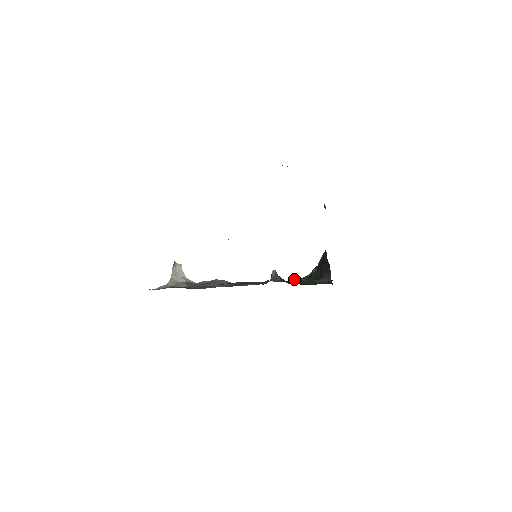
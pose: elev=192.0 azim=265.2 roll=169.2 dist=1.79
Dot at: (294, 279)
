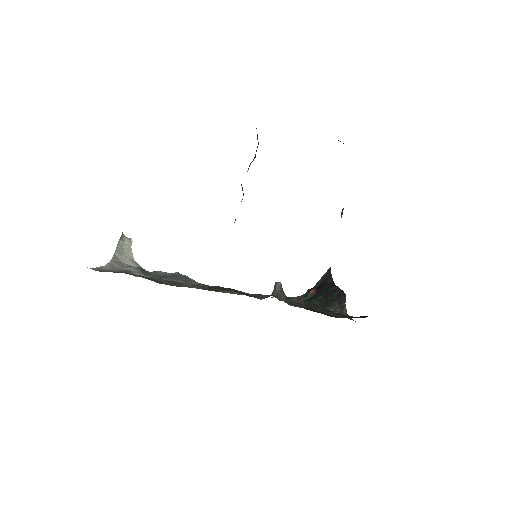
Dot at: (305, 302)
